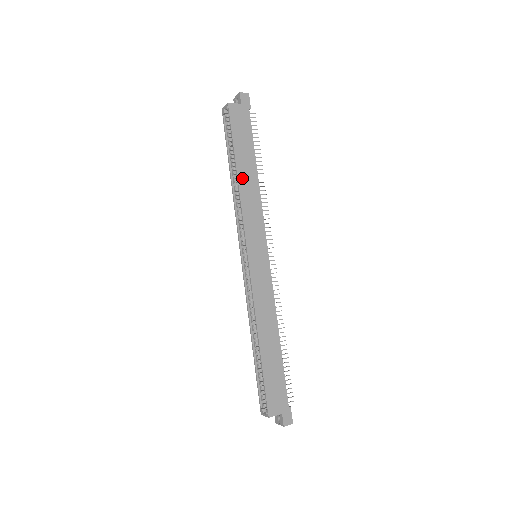
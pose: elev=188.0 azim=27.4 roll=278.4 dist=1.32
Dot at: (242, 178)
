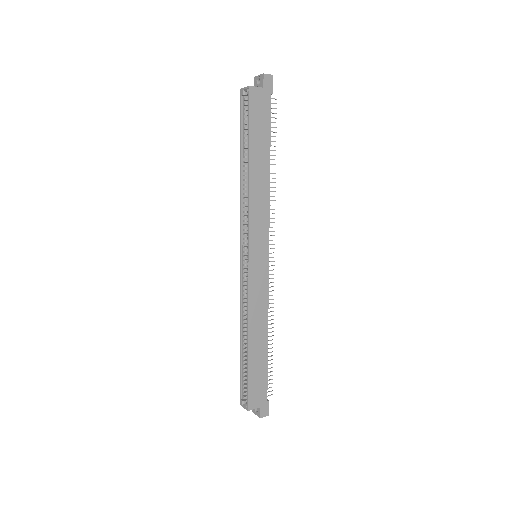
Dot at: (253, 174)
